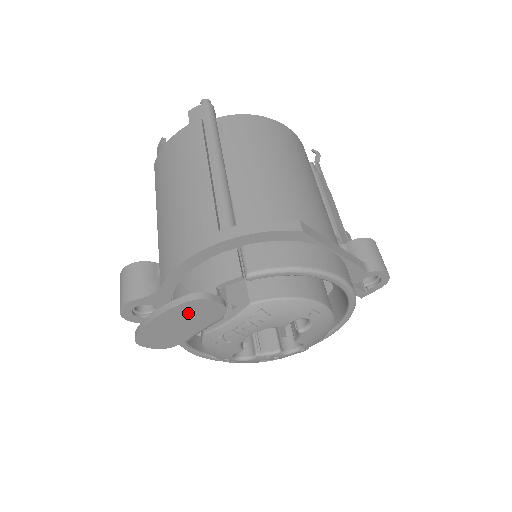
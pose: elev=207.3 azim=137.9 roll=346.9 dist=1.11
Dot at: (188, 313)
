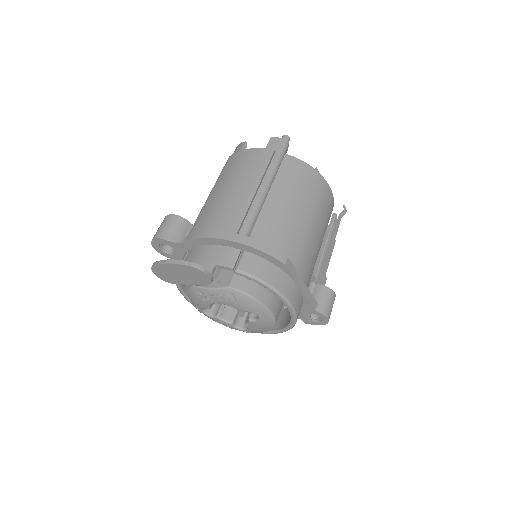
Dot at: (189, 272)
